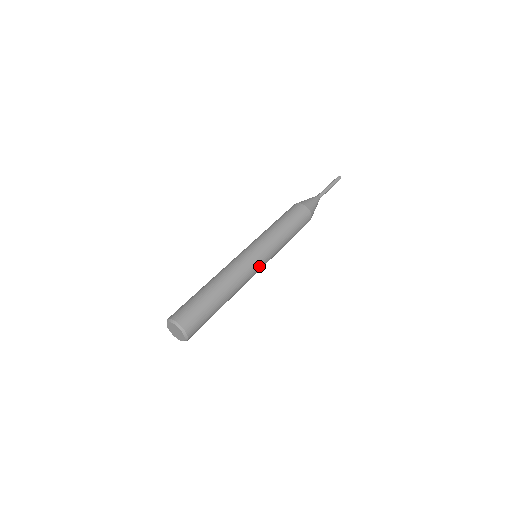
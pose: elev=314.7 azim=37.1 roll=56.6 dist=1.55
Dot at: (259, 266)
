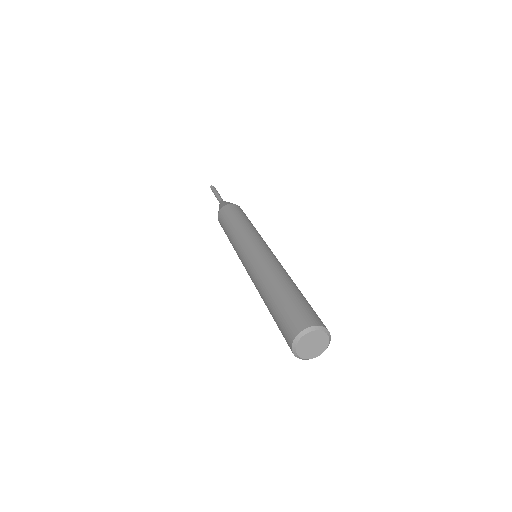
Dot at: occluded
